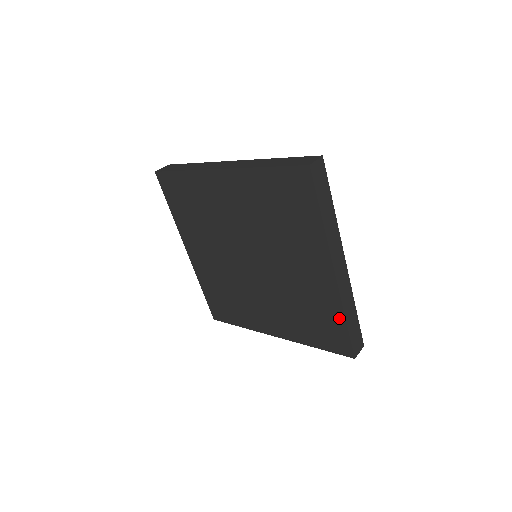
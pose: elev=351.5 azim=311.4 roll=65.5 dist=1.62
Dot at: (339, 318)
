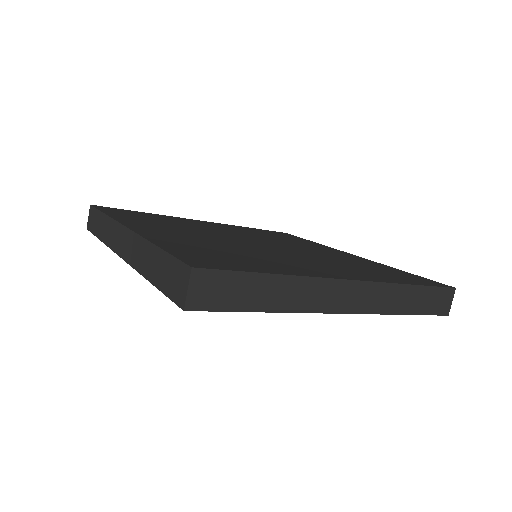
Dot at: occluded
